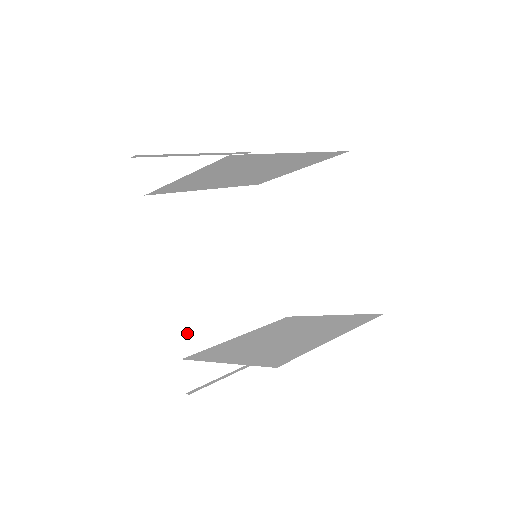
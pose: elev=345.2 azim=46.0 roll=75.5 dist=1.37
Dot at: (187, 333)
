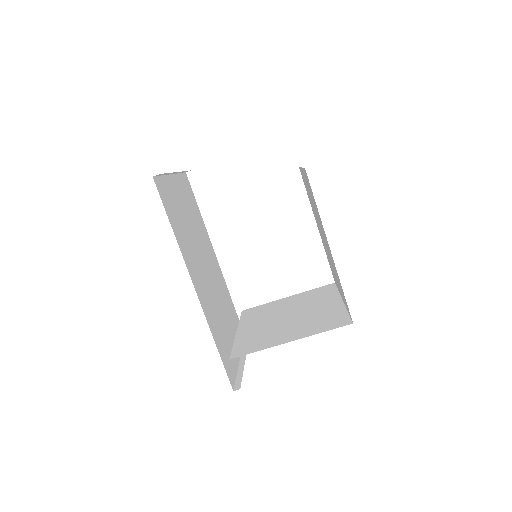
Dot at: (218, 337)
